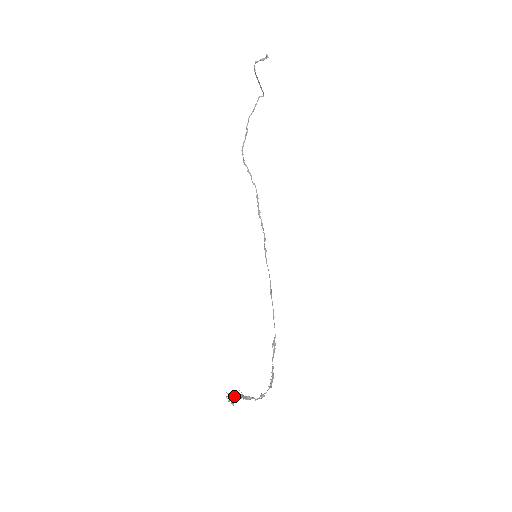
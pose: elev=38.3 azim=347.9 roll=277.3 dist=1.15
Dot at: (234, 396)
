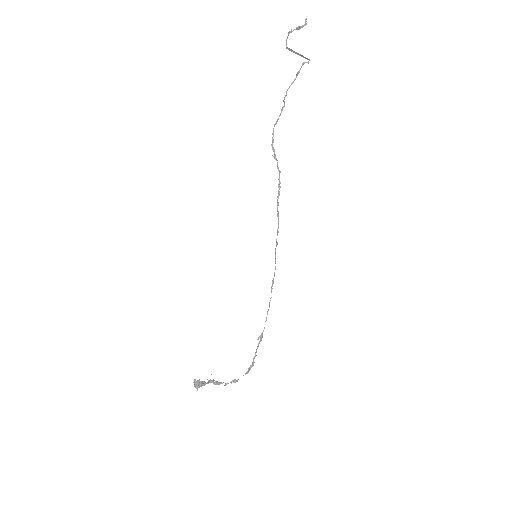
Dot at: (200, 383)
